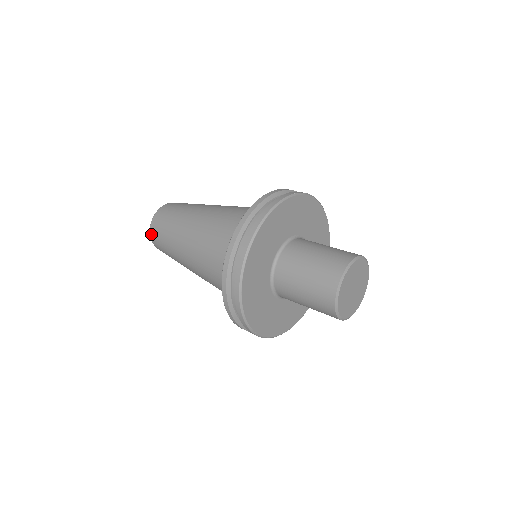
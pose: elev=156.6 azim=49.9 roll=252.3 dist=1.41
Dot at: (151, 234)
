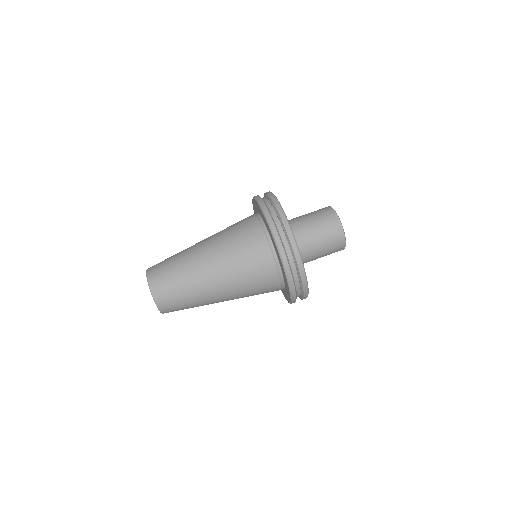
Dot at: occluded
